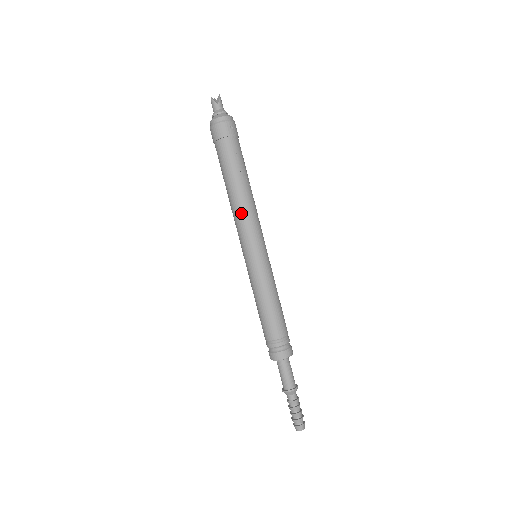
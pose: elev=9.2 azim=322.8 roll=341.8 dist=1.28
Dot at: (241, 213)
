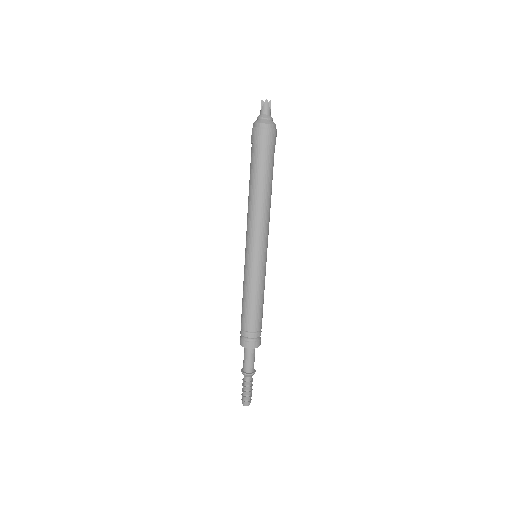
Dot at: (265, 217)
